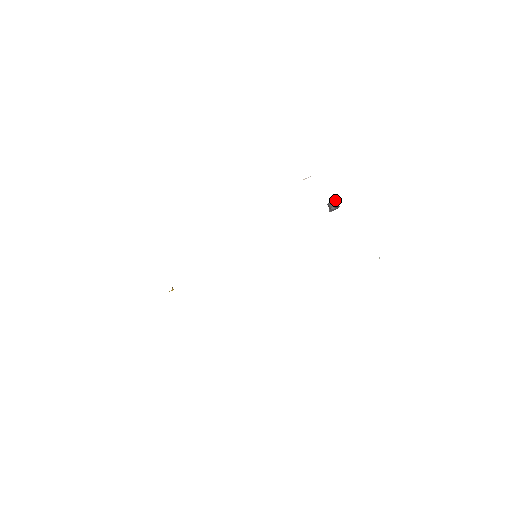
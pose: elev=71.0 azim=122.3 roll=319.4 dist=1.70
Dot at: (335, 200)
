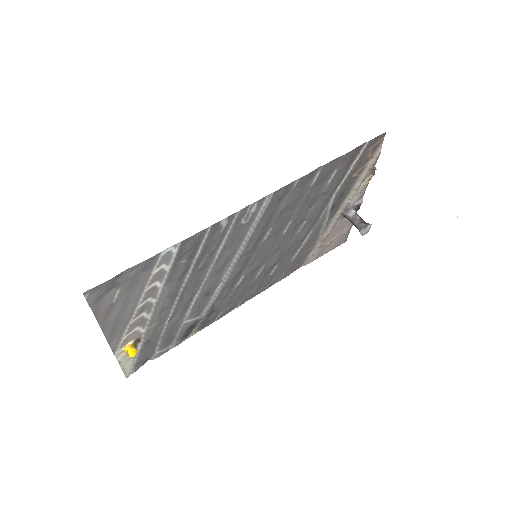
Dot at: (354, 211)
